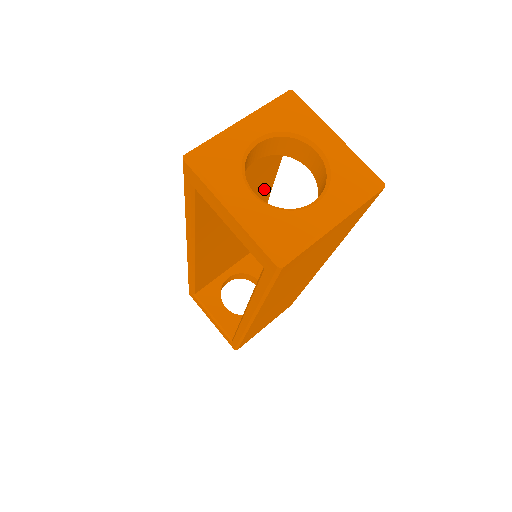
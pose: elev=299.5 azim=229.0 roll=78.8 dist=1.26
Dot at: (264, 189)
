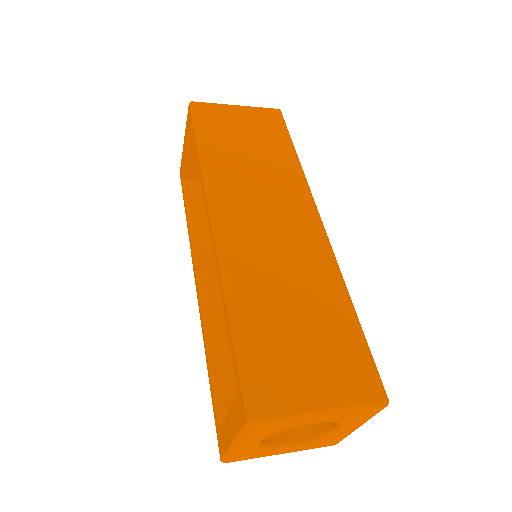
Dot at: occluded
